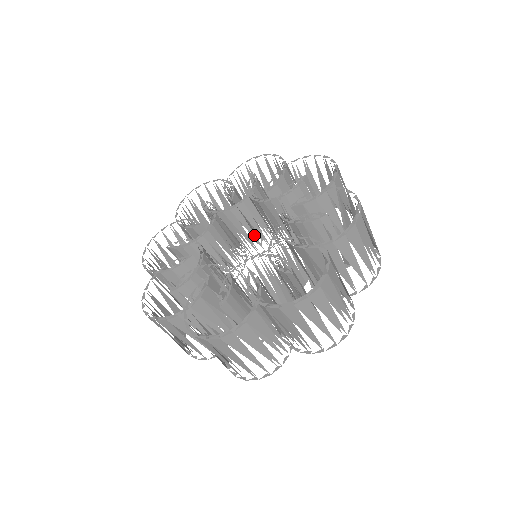
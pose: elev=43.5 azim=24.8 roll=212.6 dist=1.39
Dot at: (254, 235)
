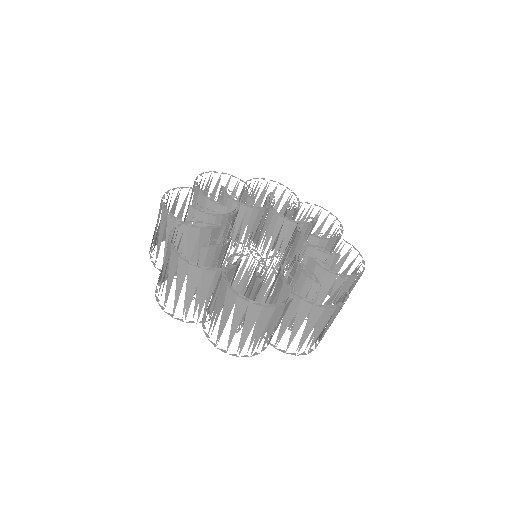
Dot at: (271, 247)
